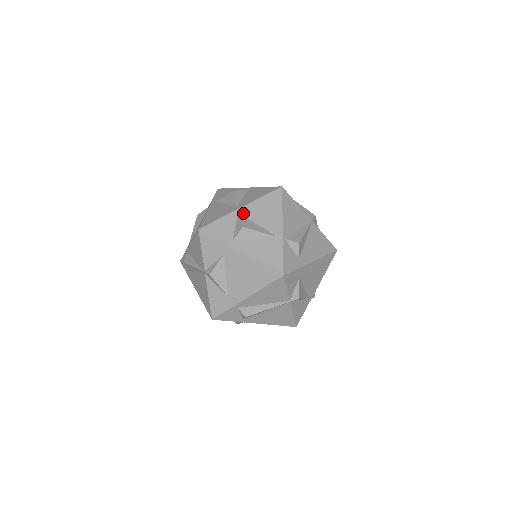
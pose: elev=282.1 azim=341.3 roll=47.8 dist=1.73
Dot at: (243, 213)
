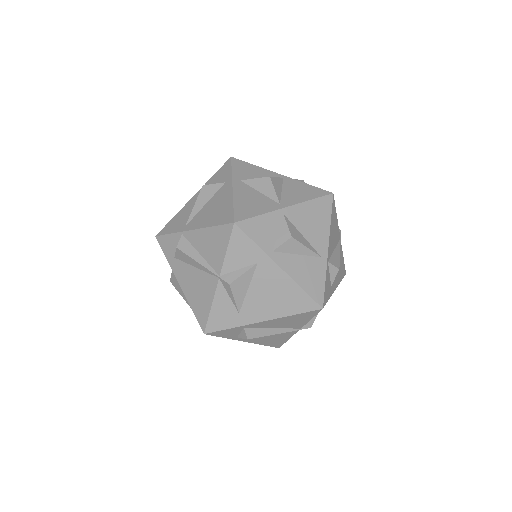
Dot at: (289, 215)
